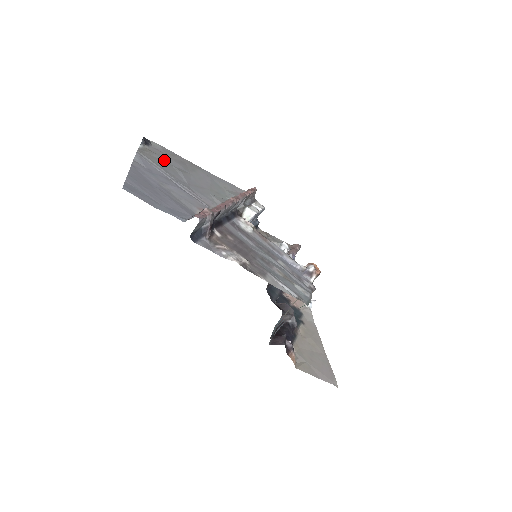
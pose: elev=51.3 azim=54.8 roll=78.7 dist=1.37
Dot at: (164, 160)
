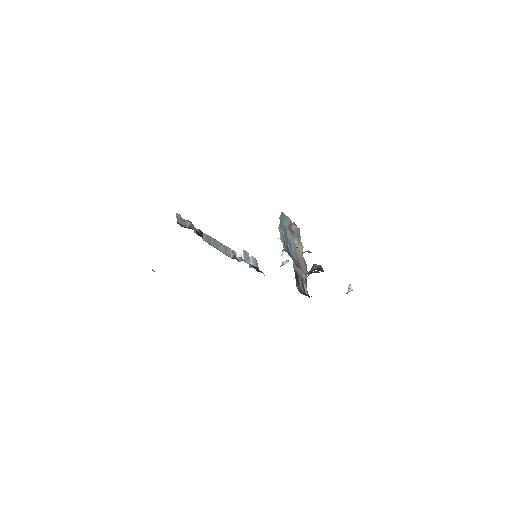
Dot at: occluded
